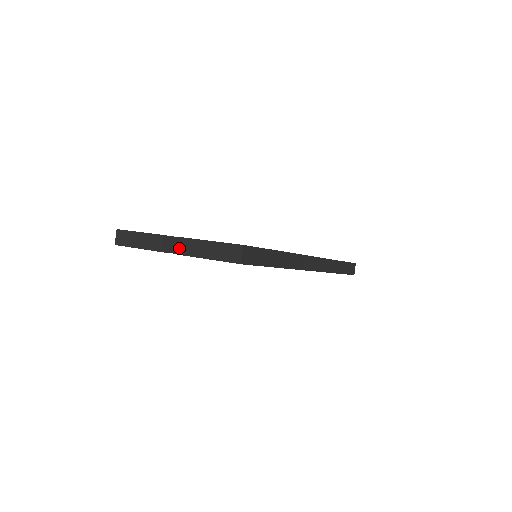
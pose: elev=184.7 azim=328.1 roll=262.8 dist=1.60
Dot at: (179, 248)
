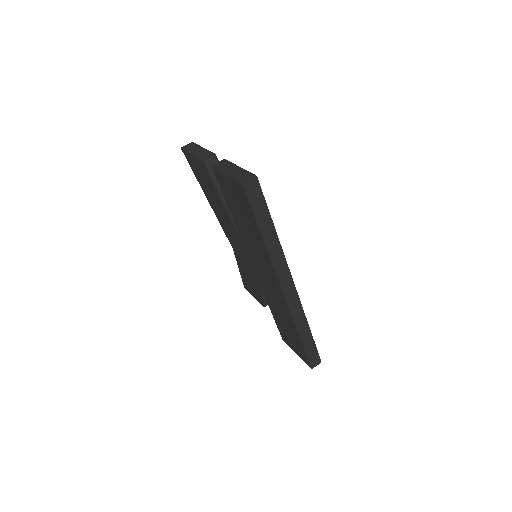
Dot at: occluded
